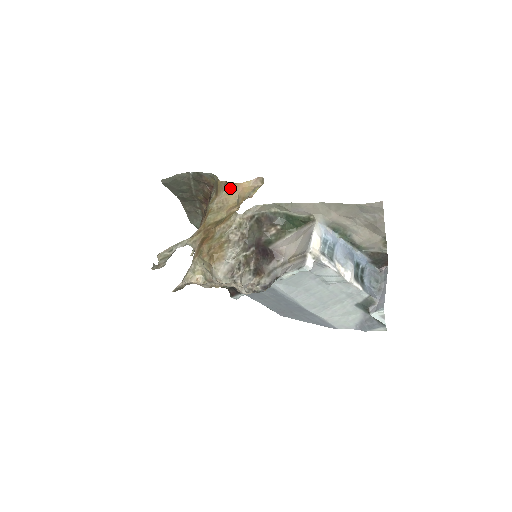
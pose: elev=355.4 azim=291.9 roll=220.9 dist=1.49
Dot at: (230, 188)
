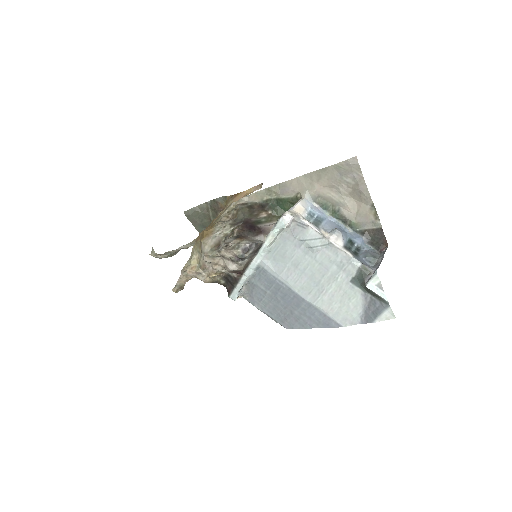
Dot at: (235, 198)
